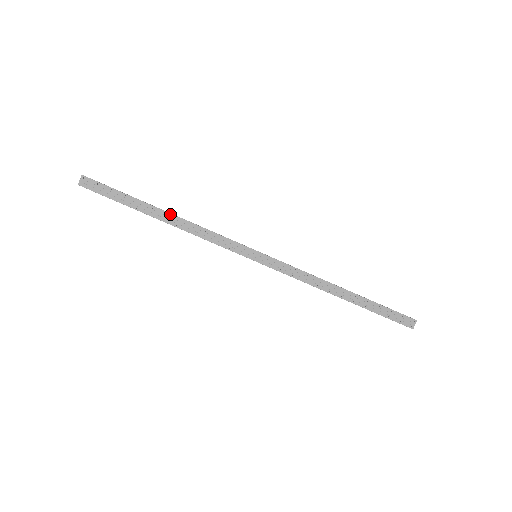
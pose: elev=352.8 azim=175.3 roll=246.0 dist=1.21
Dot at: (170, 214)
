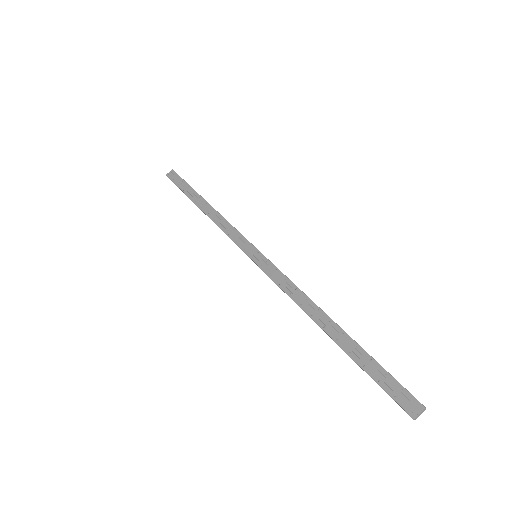
Dot at: (209, 204)
